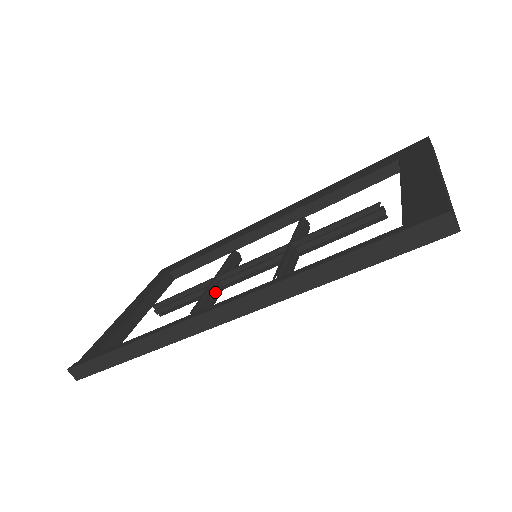
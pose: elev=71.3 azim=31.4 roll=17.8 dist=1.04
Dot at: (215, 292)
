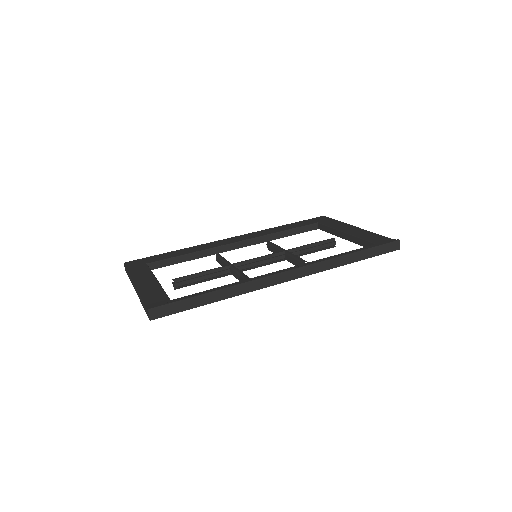
Dot at: occluded
